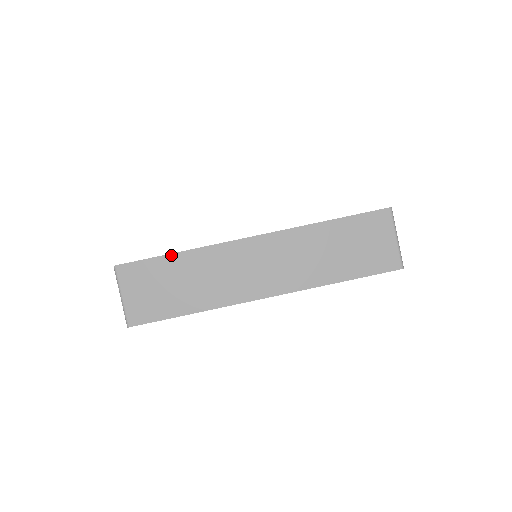
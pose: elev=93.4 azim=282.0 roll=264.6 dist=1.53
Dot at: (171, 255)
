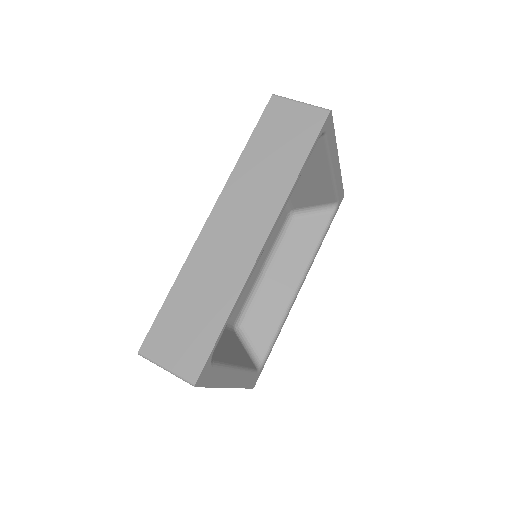
Dot at: (168, 296)
